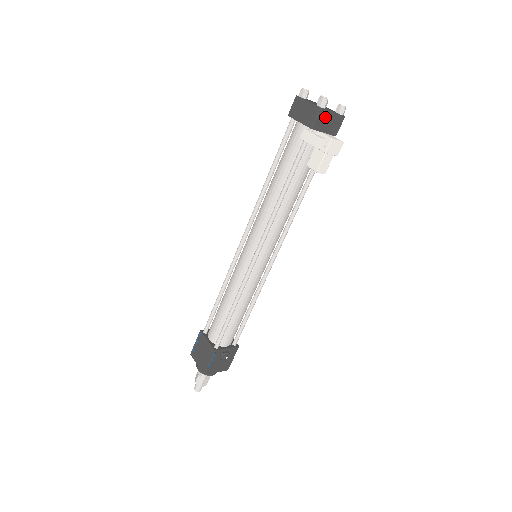
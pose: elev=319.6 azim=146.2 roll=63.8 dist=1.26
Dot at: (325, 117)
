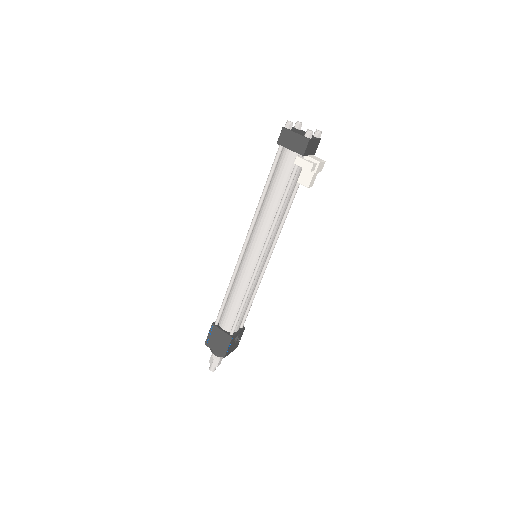
Dot at: (311, 144)
